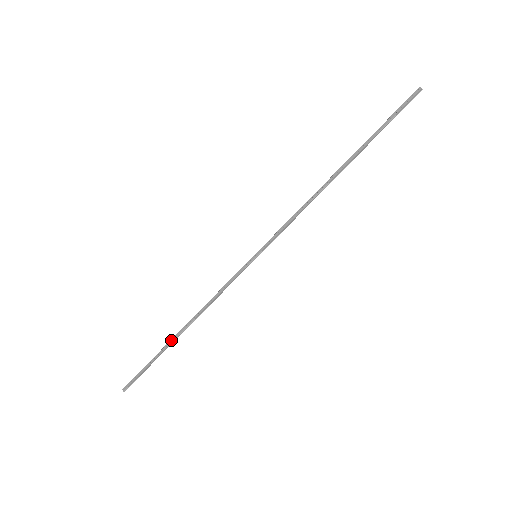
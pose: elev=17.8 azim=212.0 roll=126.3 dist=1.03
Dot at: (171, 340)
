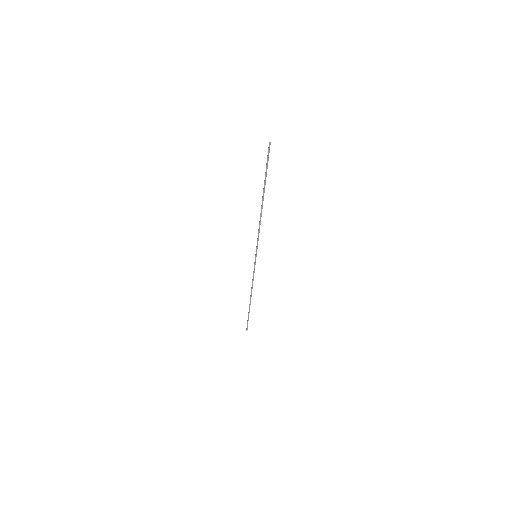
Dot at: (249, 304)
